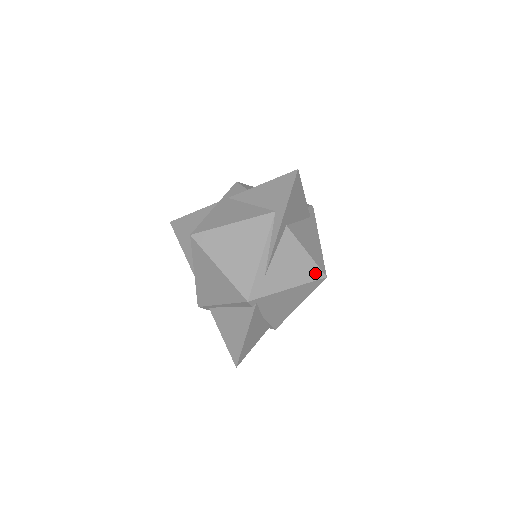
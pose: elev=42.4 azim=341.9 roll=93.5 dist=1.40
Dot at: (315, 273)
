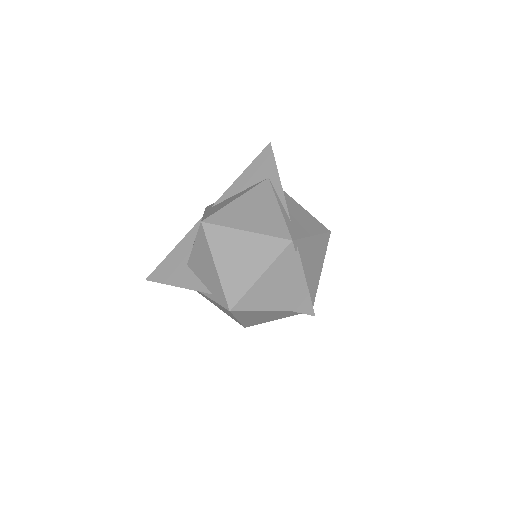
Dot at: (322, 227)
